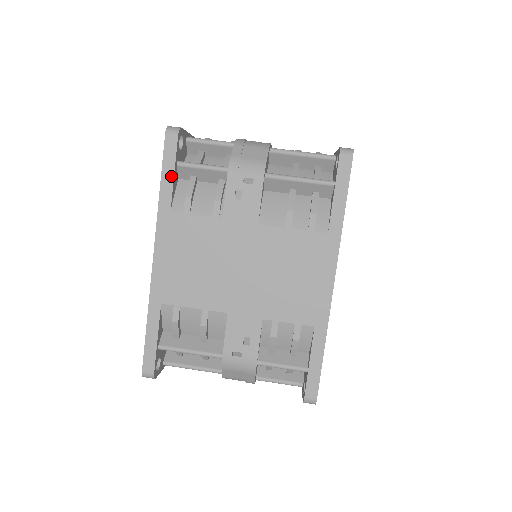
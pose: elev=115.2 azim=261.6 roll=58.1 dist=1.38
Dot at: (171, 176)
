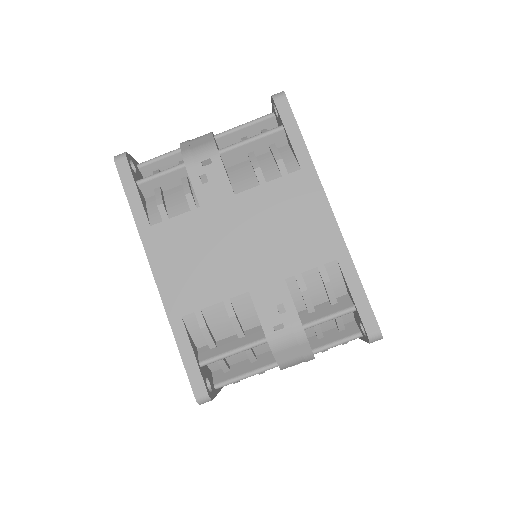
Dot at: (136, 195)
